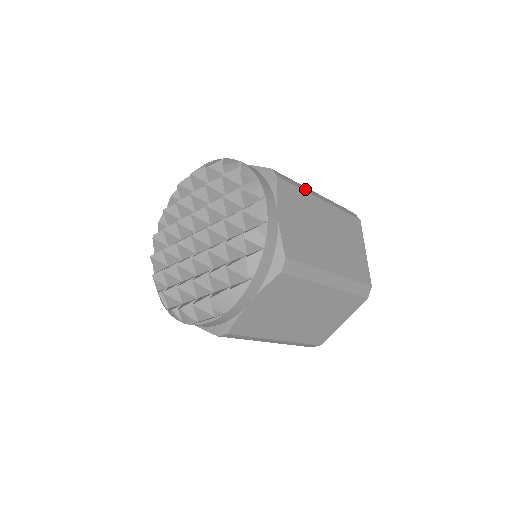
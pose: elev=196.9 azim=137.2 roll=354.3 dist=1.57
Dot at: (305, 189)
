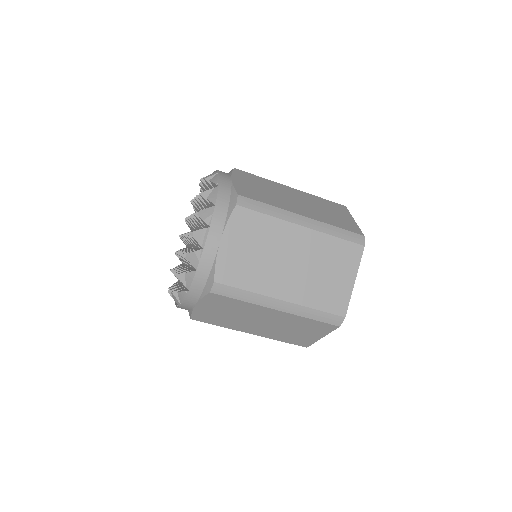
Dot at: (279, 214)
